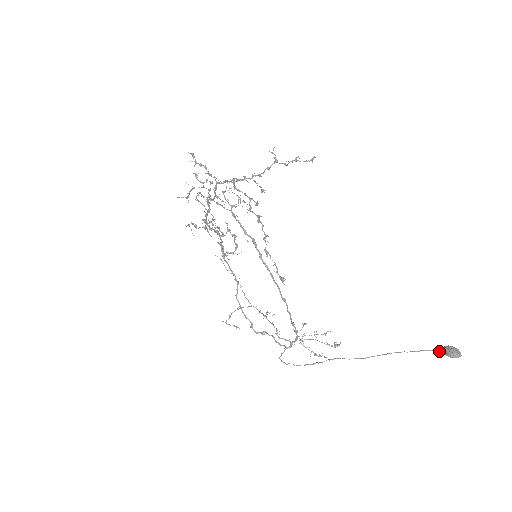
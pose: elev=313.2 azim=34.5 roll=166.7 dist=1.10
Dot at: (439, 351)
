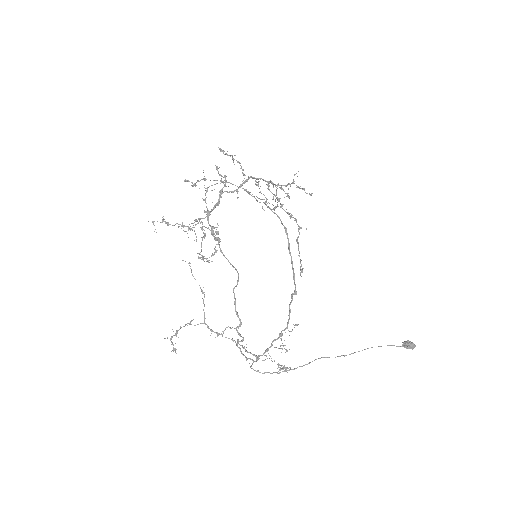
Dot at: (399, 346)
